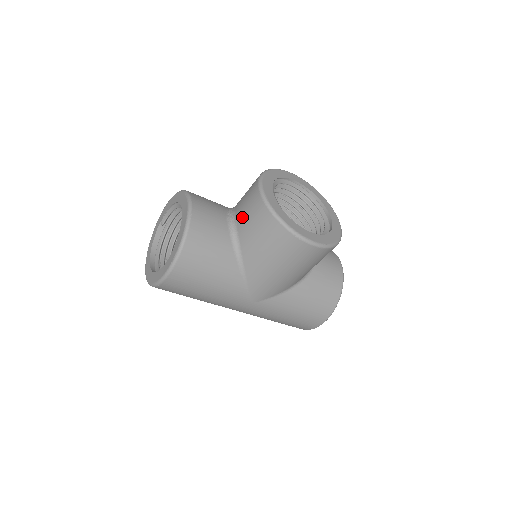
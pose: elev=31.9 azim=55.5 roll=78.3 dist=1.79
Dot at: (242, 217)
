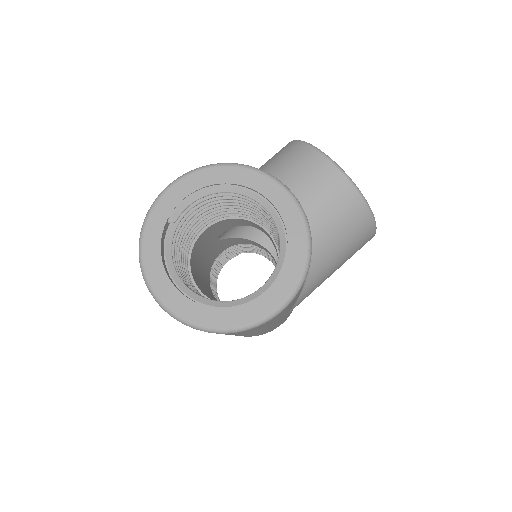
Dot at: (314, 206)
